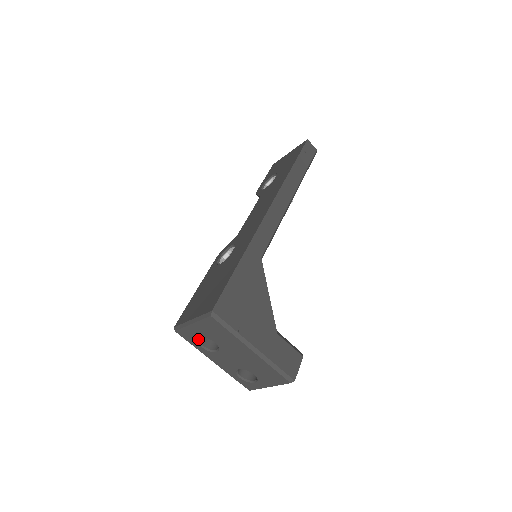
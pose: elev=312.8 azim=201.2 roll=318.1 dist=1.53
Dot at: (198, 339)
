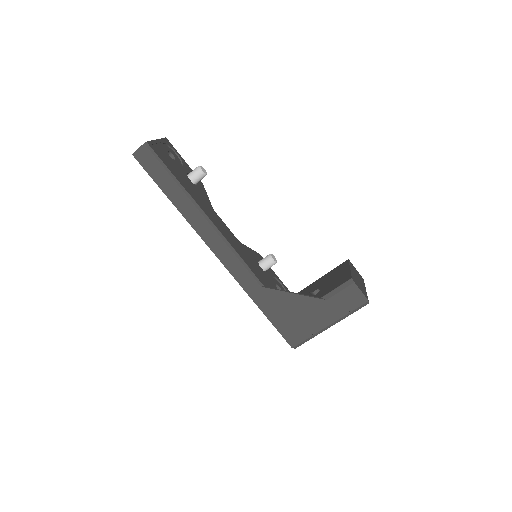
Dot at: occluded
